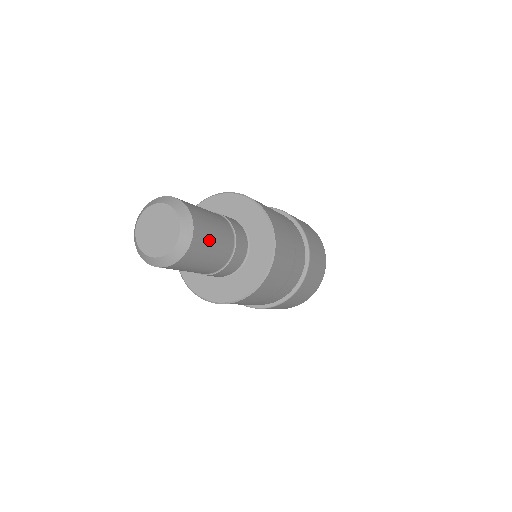
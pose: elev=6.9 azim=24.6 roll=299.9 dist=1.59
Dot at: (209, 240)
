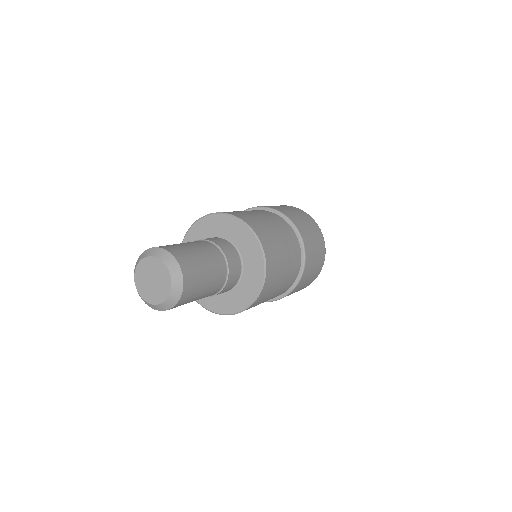
Dot at: (200, 276)
